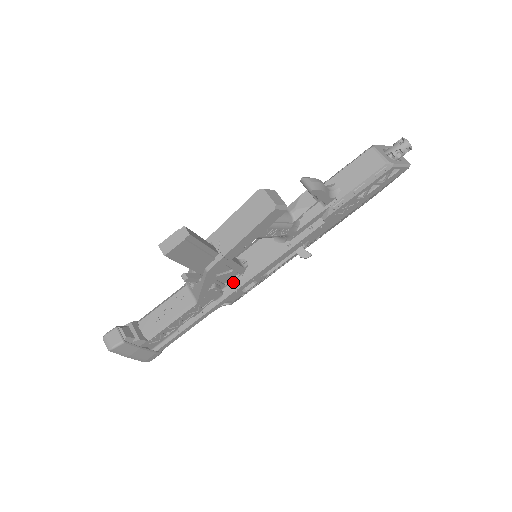
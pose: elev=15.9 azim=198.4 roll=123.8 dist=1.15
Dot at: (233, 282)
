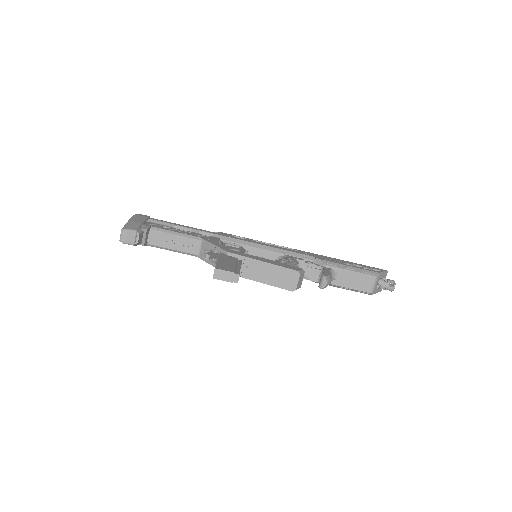
Dot at: occluded
